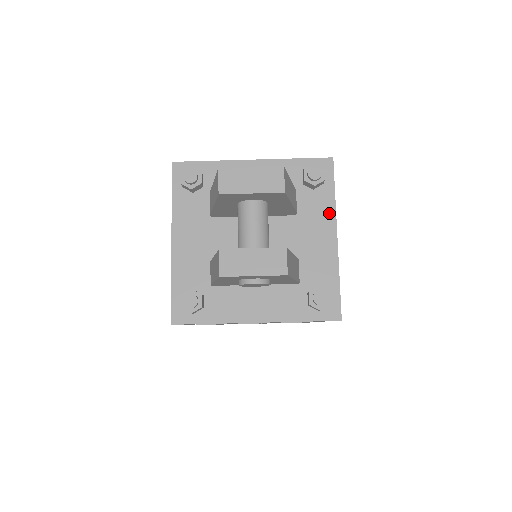
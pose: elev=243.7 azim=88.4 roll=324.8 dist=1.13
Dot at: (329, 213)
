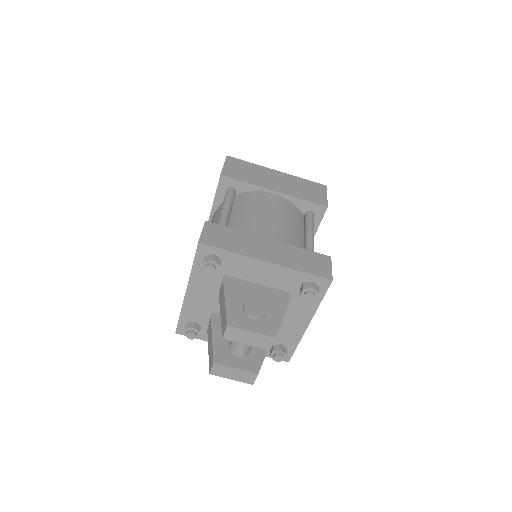
Dot at: (310, 311)
